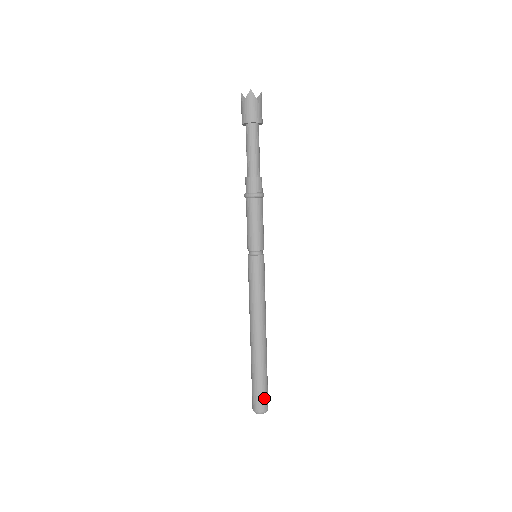
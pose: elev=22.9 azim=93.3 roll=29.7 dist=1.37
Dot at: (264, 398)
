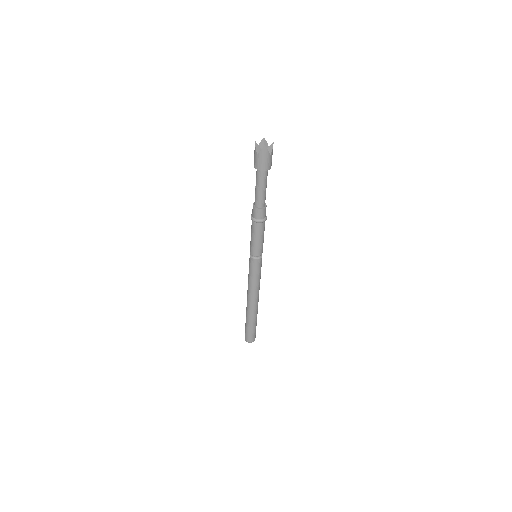
Dot at: (254, 335)
